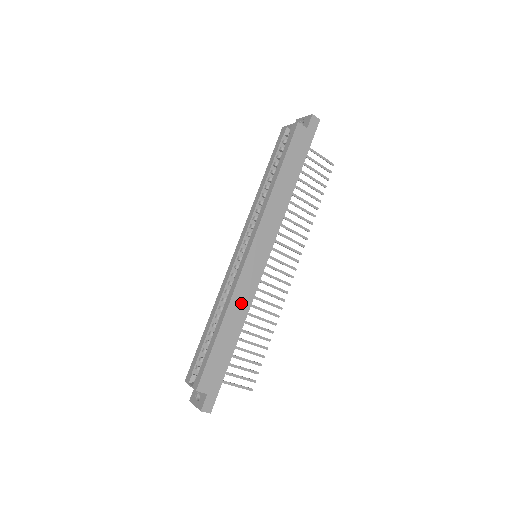
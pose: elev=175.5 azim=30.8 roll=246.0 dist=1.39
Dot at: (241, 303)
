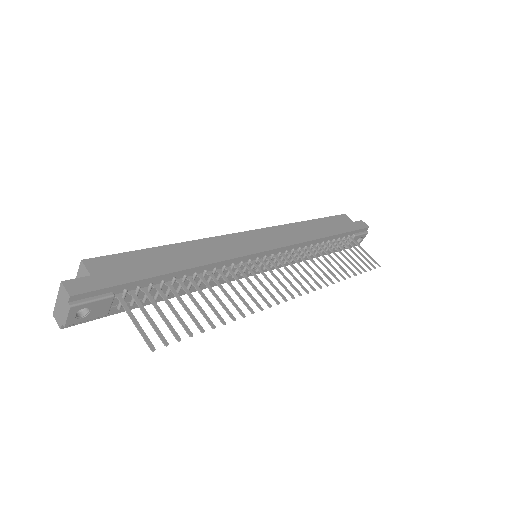
Dot at: (212, 251)
